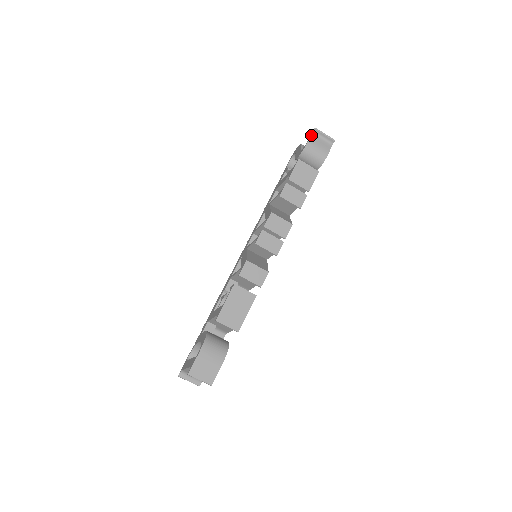
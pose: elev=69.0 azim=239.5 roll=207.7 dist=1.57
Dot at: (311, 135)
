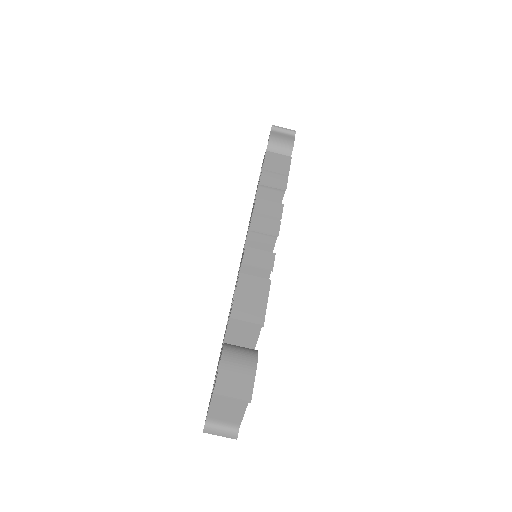
Dot at: (271, 132)
